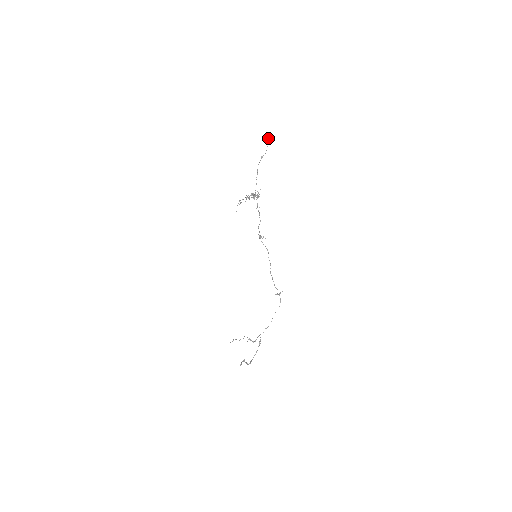
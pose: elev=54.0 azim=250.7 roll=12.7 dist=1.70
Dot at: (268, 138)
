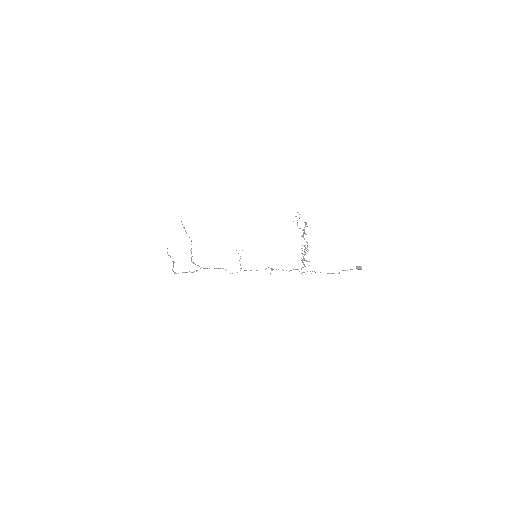
Dot at: (360, 269)
